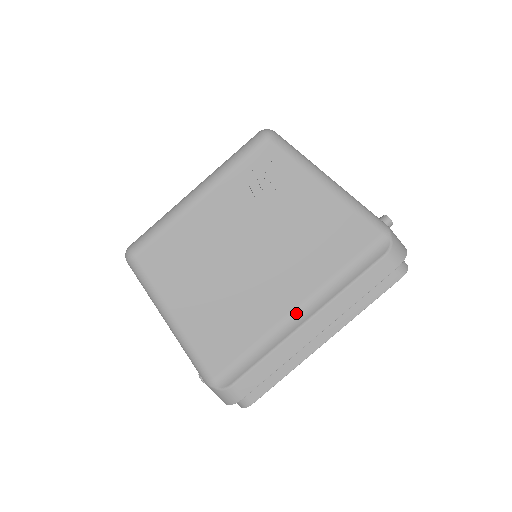
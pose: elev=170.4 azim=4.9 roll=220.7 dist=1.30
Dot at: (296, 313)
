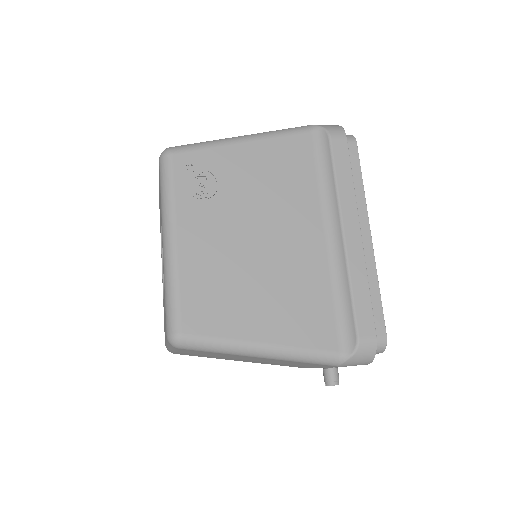
Dot at: (330, 239)
